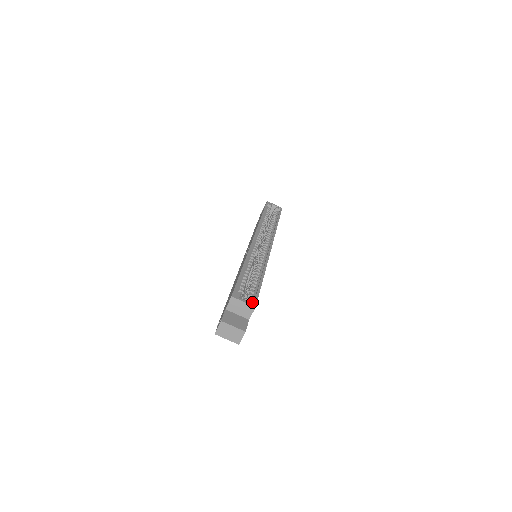
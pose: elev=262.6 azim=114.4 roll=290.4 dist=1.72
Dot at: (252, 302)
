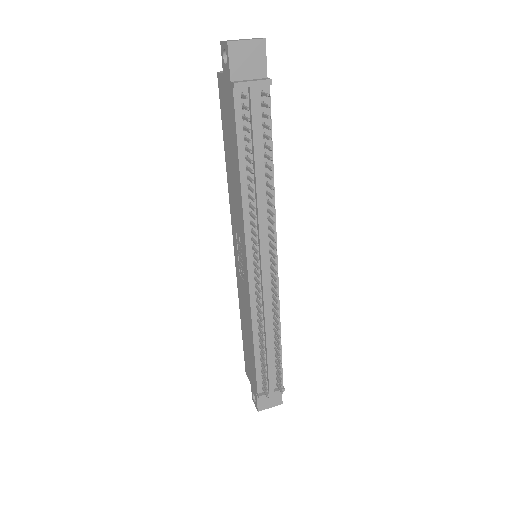
Dot at: occluded
